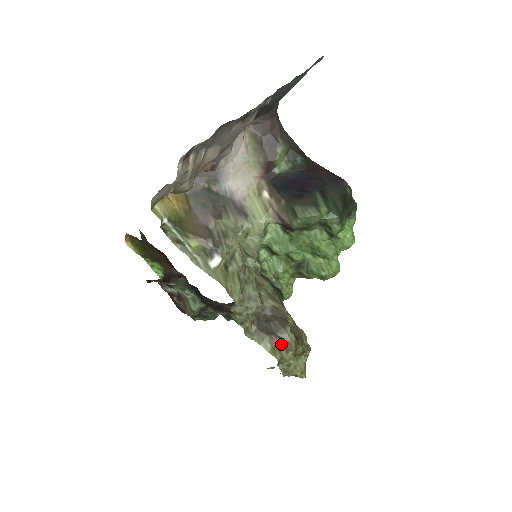
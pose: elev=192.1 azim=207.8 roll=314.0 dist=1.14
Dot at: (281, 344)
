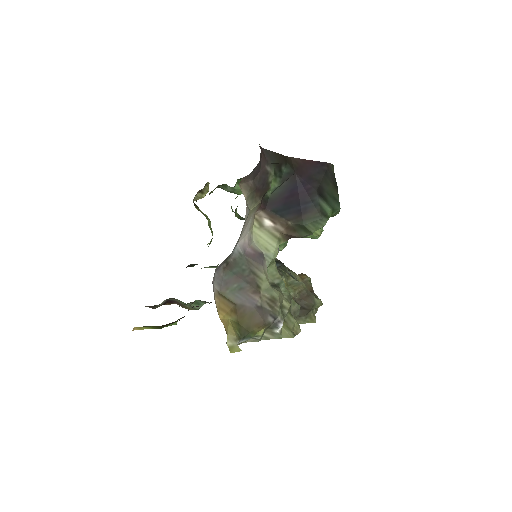
Dot at: (313, 310)
